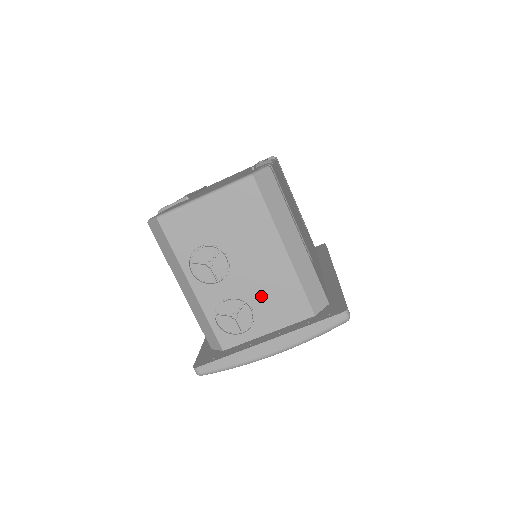
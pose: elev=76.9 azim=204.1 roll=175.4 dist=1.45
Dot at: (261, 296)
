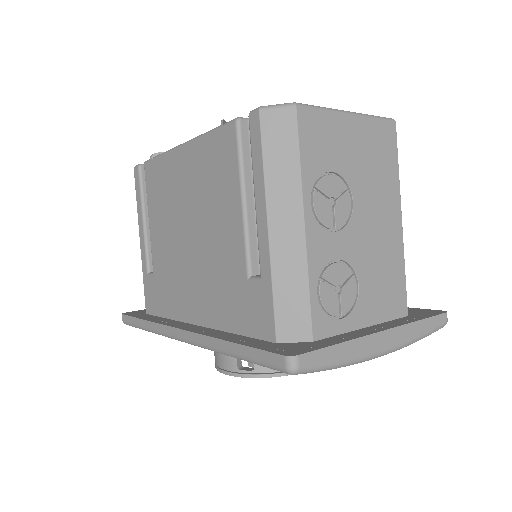
Dot at: (370, 270)
